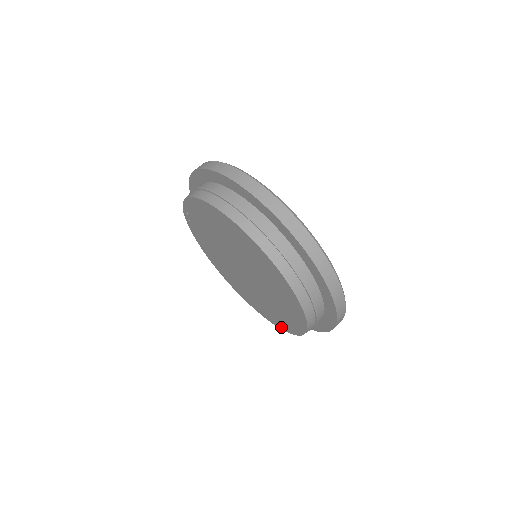
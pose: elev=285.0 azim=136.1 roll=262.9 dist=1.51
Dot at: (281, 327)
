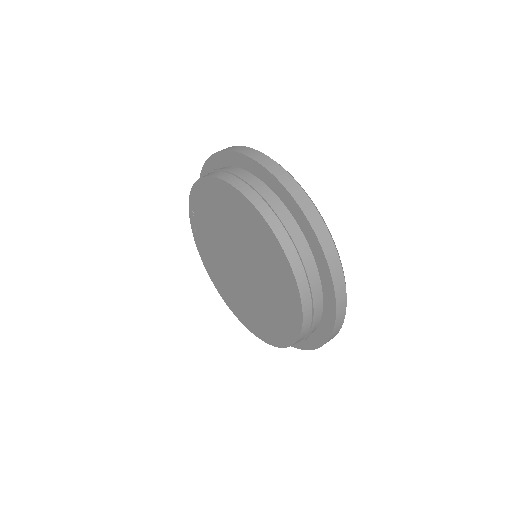
Dot at: (281, 343)
